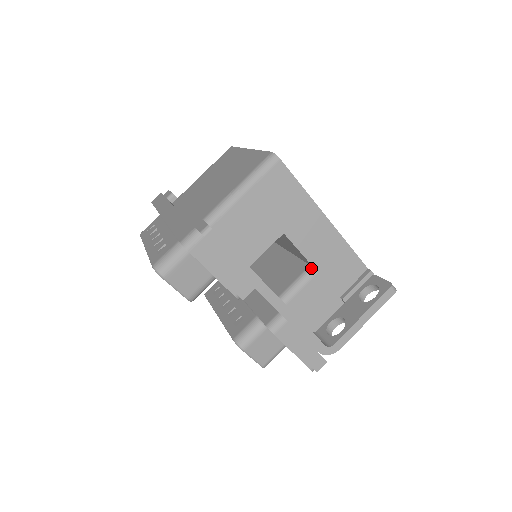
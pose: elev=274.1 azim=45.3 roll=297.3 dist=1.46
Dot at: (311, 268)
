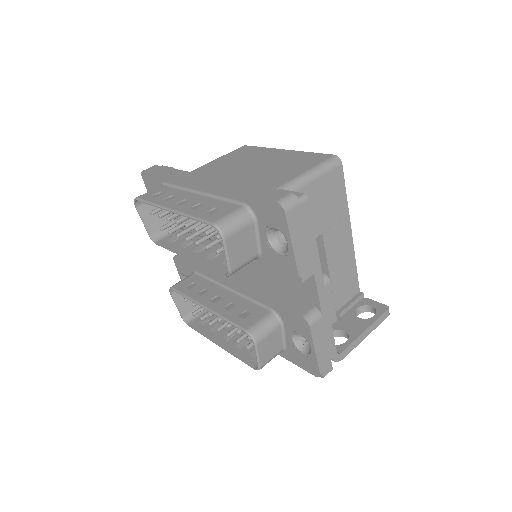
Dot at: (326, 276)
